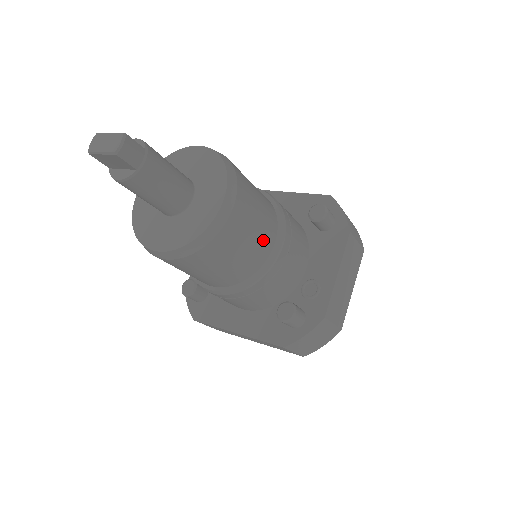
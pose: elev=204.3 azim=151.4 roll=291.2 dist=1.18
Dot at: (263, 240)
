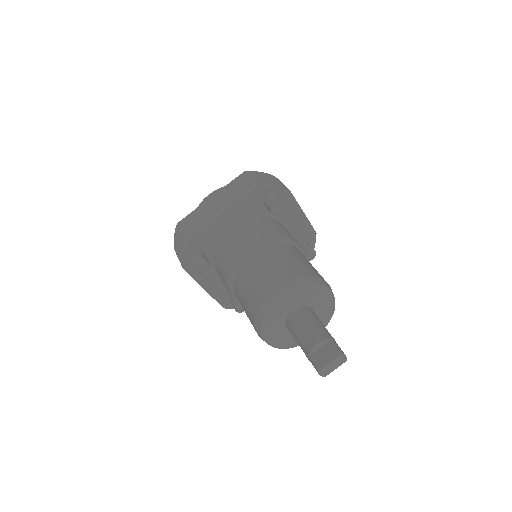
Dot at: occluded
